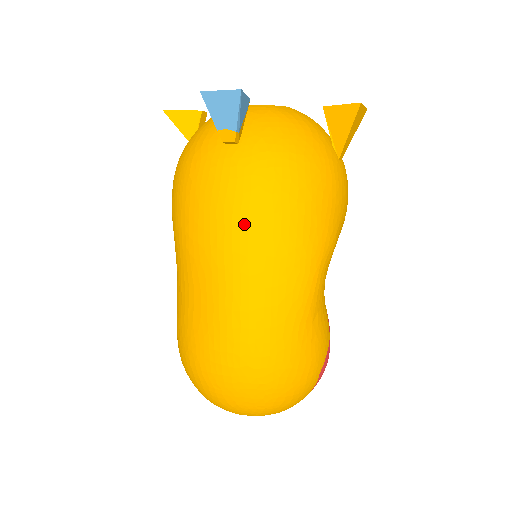
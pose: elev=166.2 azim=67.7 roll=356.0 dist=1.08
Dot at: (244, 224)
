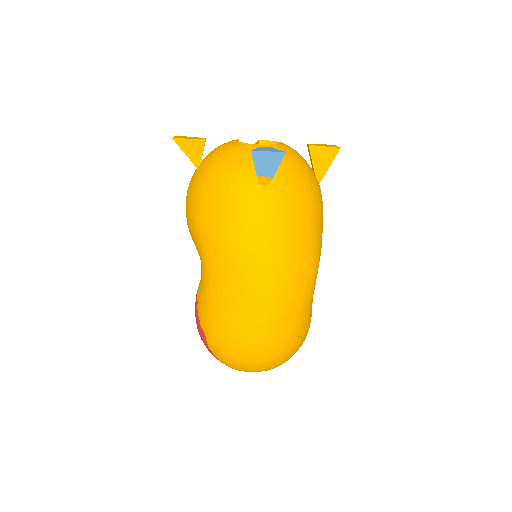
Dot at: (279, 246)
